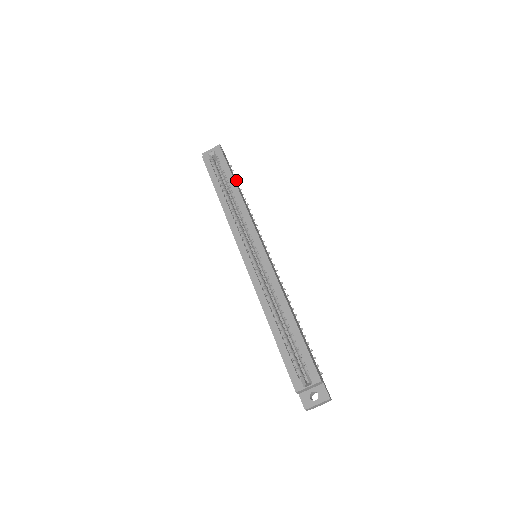
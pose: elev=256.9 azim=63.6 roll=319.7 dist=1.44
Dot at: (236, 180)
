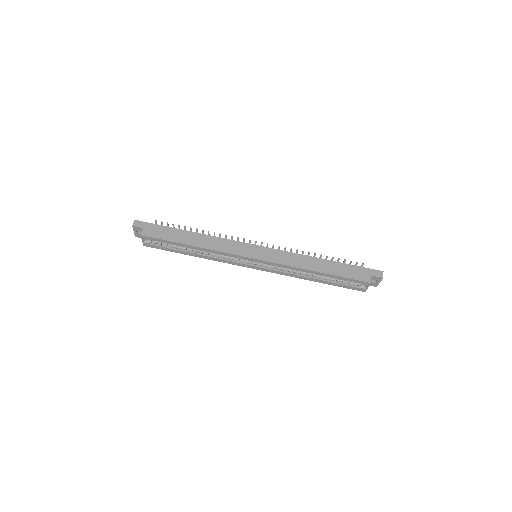
Dot at: (173, 225)
